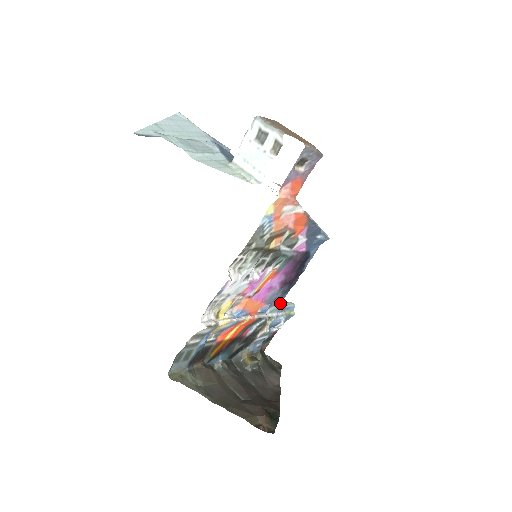
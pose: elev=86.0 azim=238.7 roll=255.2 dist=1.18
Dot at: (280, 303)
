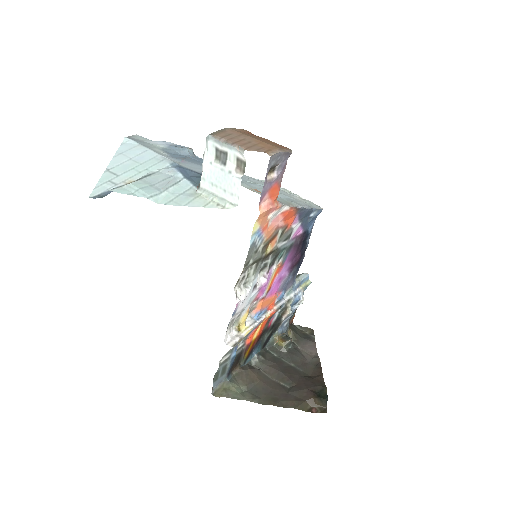
Dot at: (294, 282)
